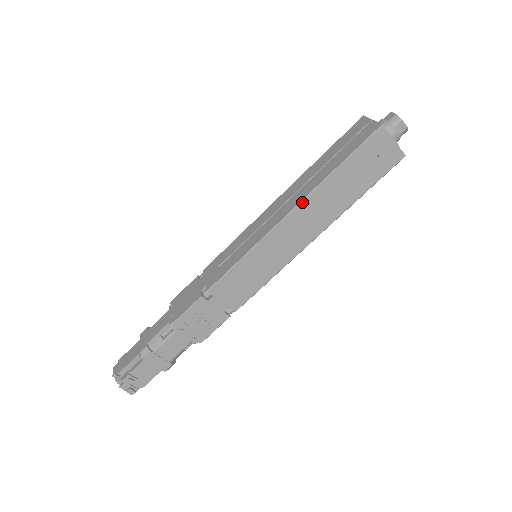
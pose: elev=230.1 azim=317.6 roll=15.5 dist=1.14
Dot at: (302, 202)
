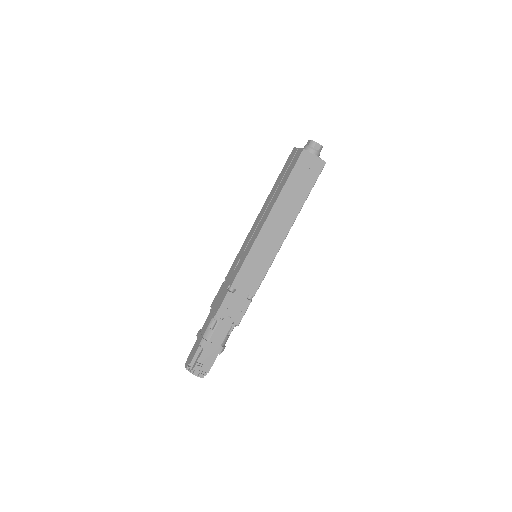
Dot at: (272, 210)
